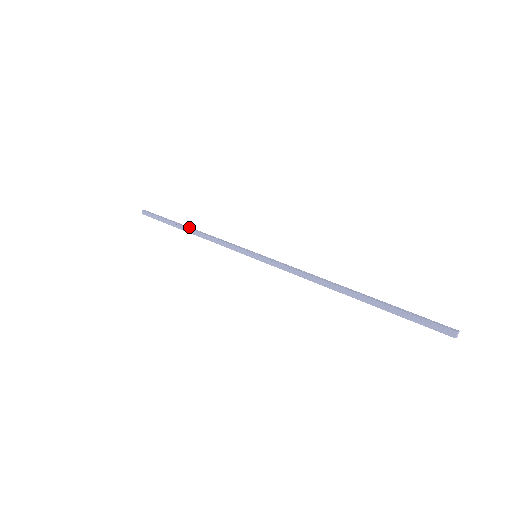
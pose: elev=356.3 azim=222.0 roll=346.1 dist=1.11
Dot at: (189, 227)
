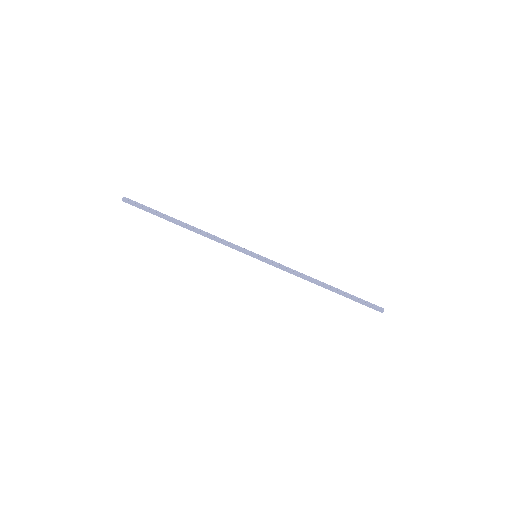
Dot at: (185, 224)
